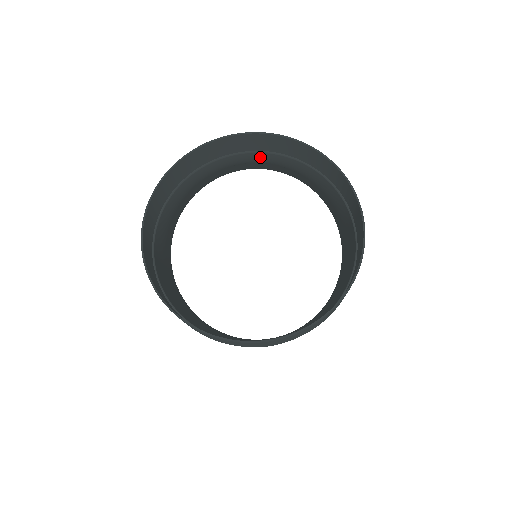
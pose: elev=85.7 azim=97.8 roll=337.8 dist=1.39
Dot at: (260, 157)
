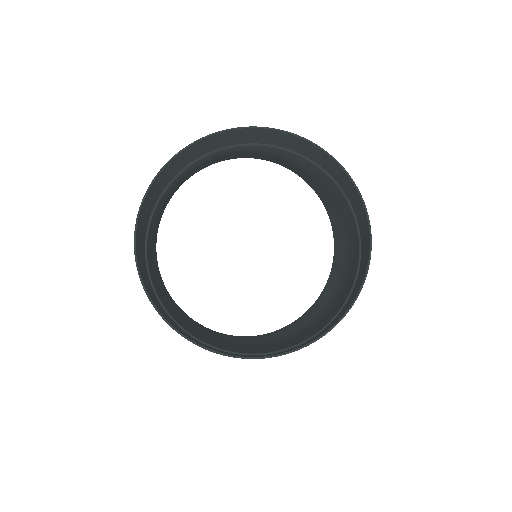
Dot at: (225, 153)
